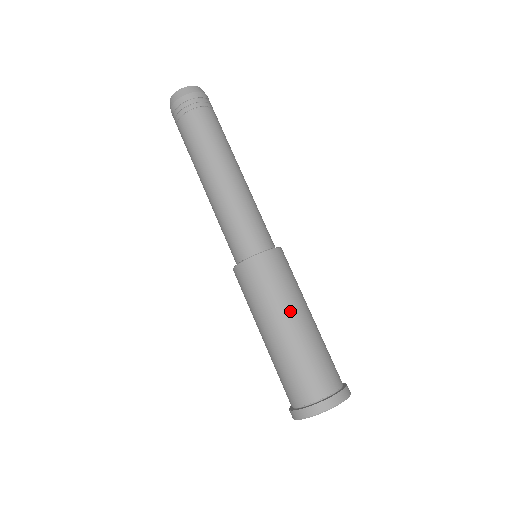
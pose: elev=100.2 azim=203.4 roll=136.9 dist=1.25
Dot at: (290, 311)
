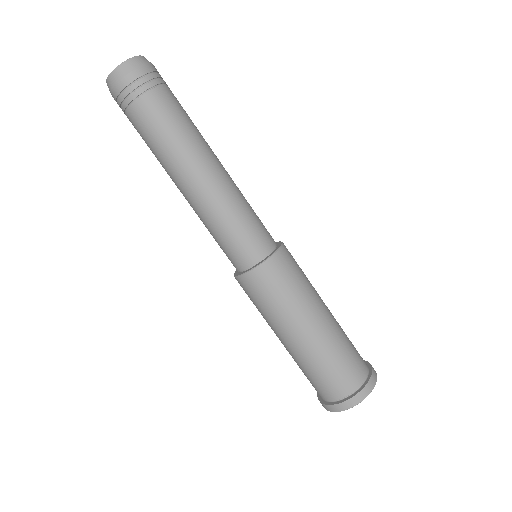
Dot at: (296, 324)
